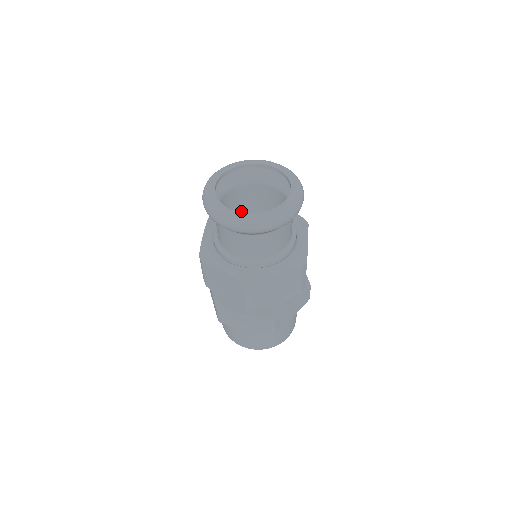
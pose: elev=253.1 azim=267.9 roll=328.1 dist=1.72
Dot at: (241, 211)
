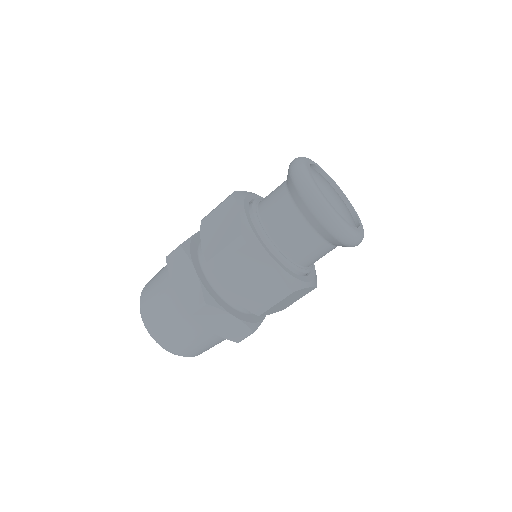
Dot at: occluded
